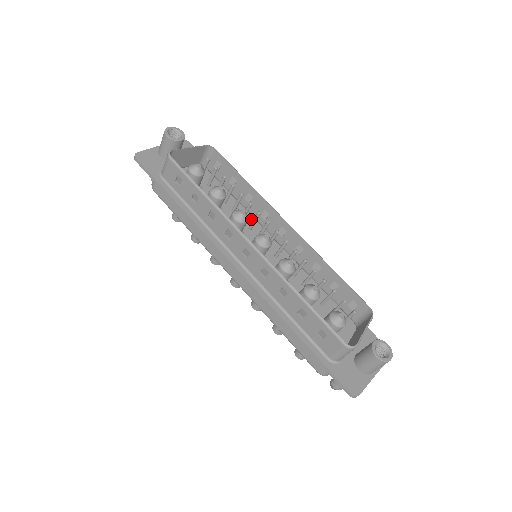
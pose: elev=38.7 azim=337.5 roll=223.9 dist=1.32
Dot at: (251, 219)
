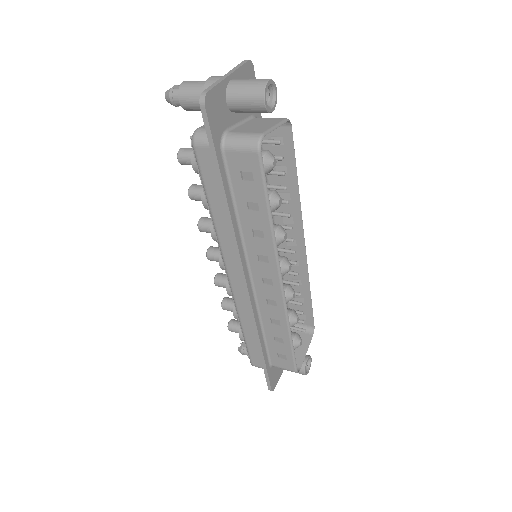
Dot at: occluded
